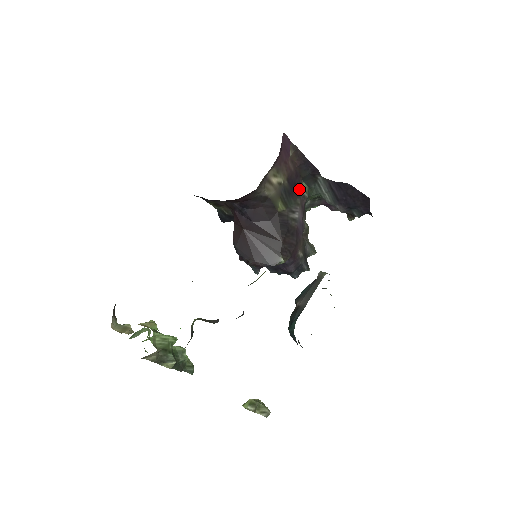
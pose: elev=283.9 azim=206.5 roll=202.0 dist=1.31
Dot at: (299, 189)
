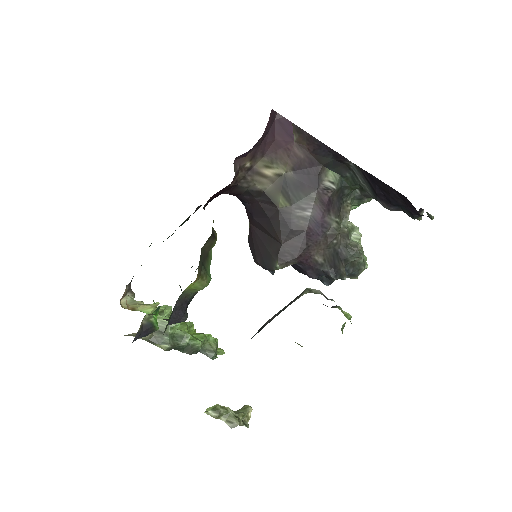
Dot at: (316, 180)
